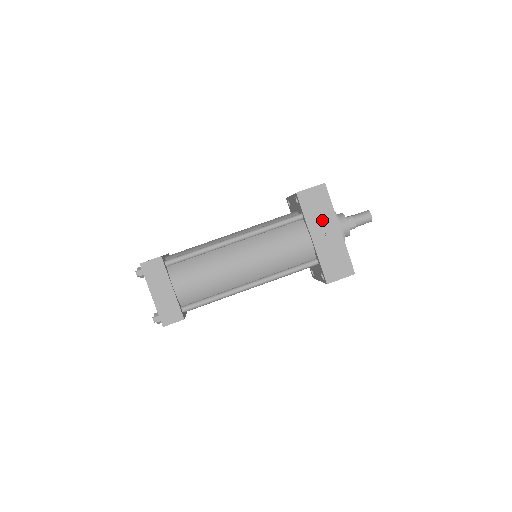
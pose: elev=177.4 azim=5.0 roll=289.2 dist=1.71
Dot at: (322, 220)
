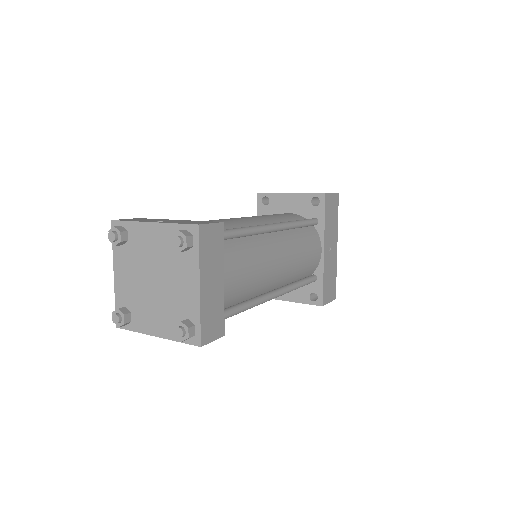
Dot at: (332, 232)
